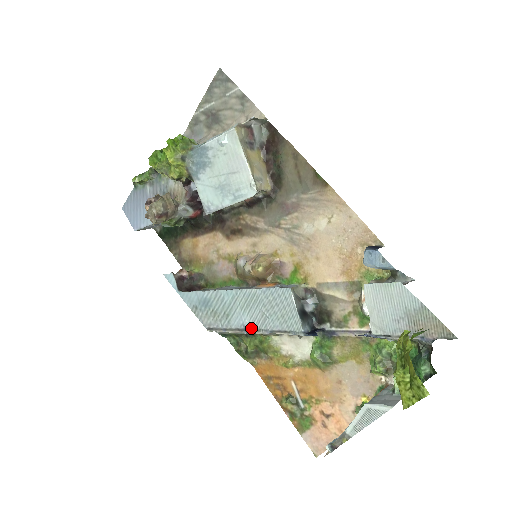
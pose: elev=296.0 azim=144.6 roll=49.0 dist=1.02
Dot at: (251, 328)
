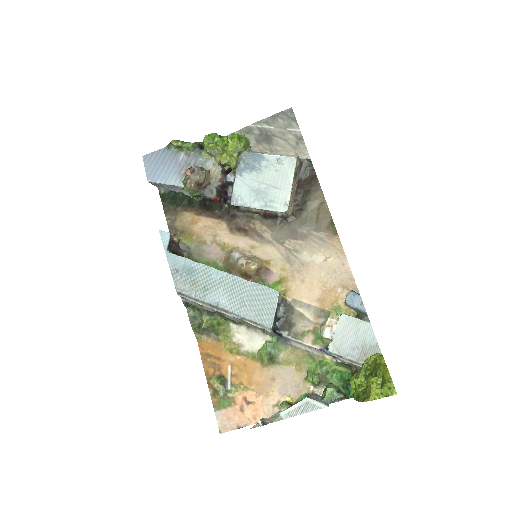
Dot at: (224, 308)
